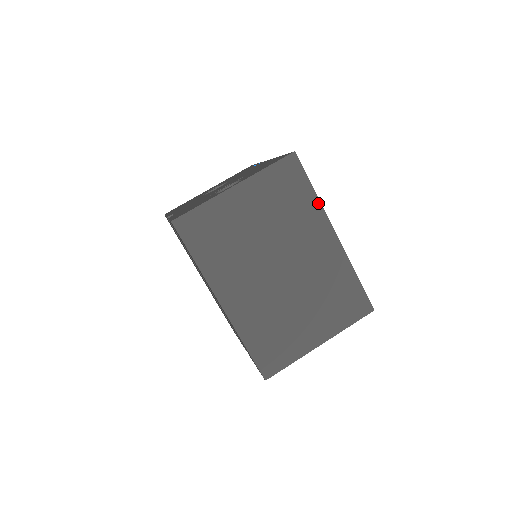
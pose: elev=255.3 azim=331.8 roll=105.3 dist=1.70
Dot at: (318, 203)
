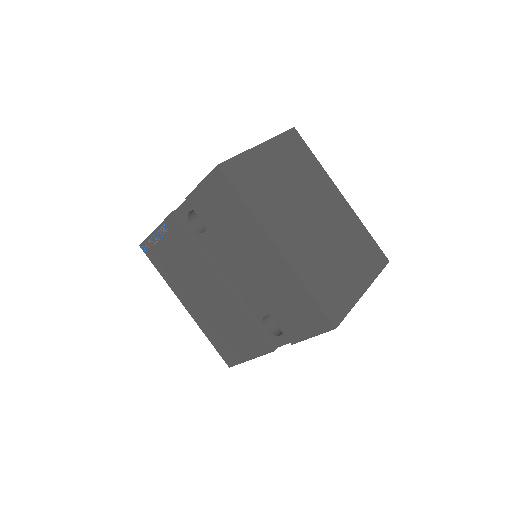
Dot at: (322, 168)
